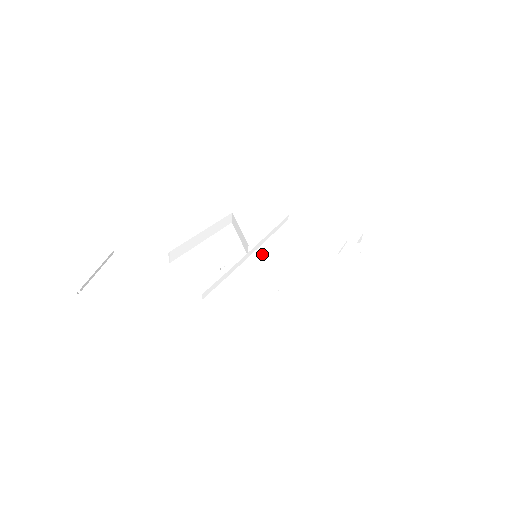
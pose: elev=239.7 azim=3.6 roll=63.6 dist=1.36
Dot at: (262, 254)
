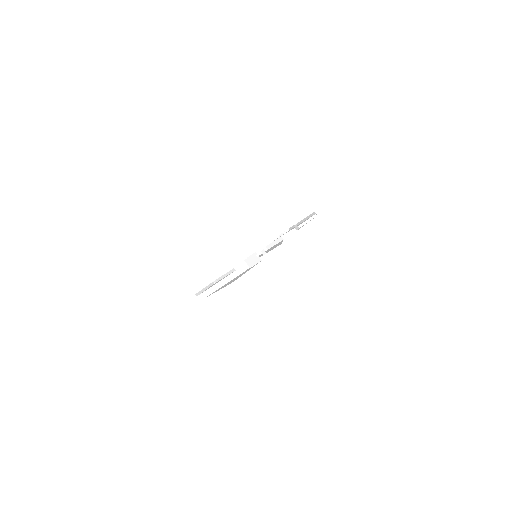
Dot at: occluded
